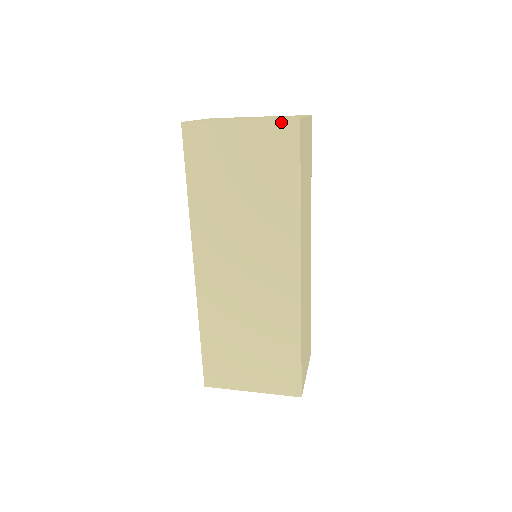
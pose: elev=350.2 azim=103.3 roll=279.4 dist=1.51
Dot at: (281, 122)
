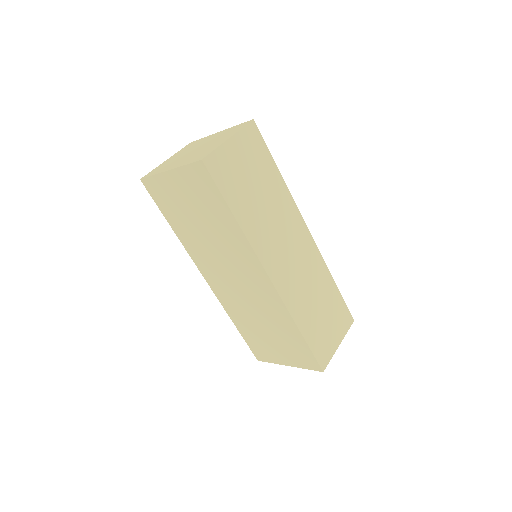
Dot at: (192, 166)
